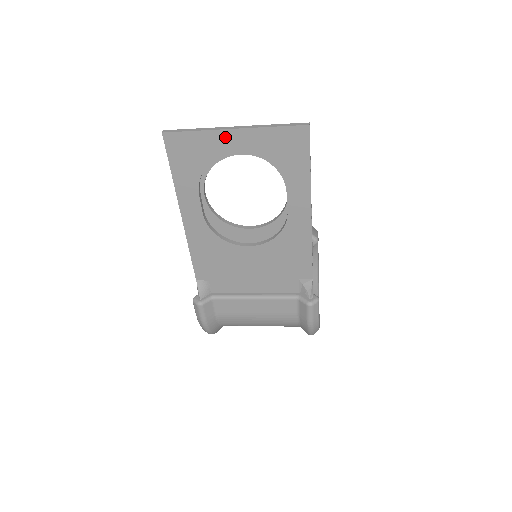
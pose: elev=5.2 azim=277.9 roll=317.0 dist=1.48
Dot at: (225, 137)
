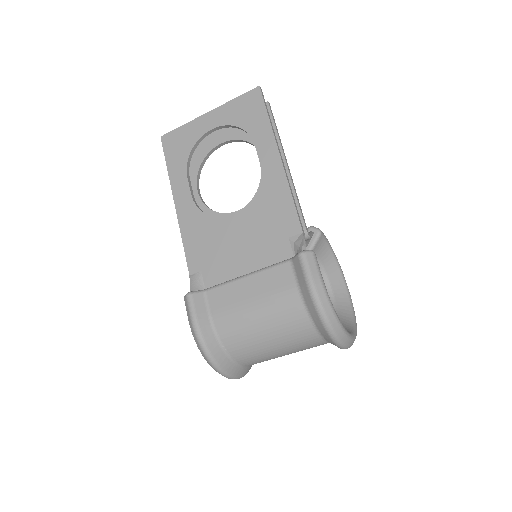
Dot at: (202, 121)
